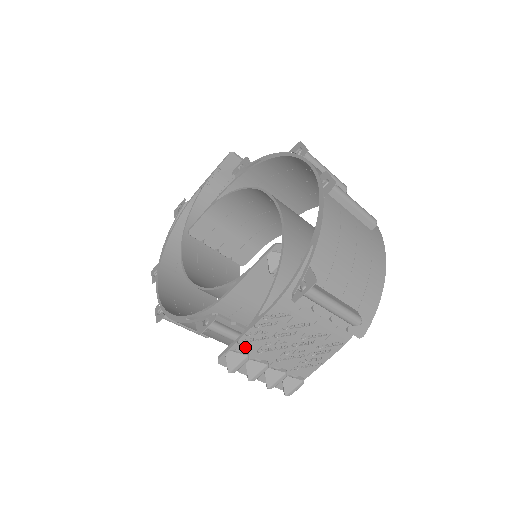
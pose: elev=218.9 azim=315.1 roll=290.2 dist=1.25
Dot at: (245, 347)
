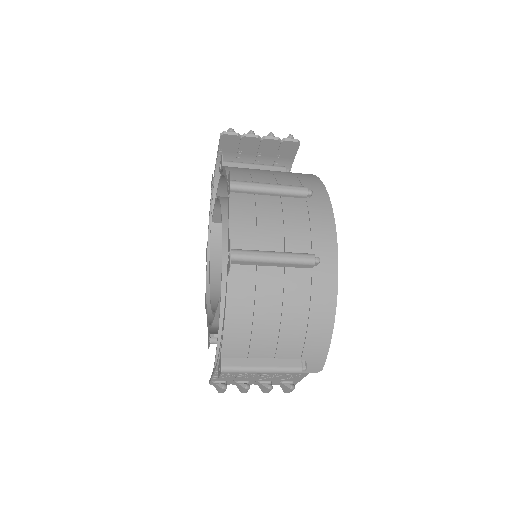
Dot at: (222, 379)
